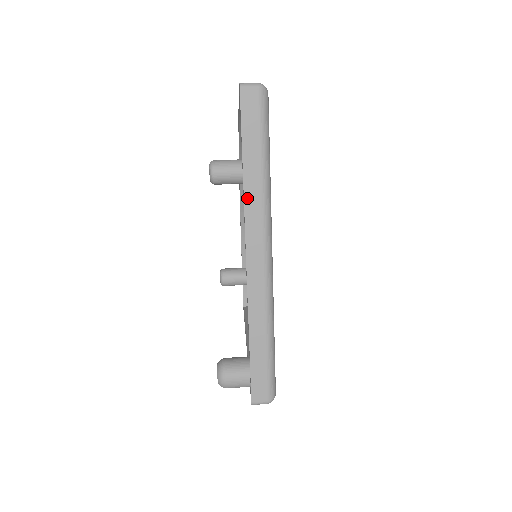
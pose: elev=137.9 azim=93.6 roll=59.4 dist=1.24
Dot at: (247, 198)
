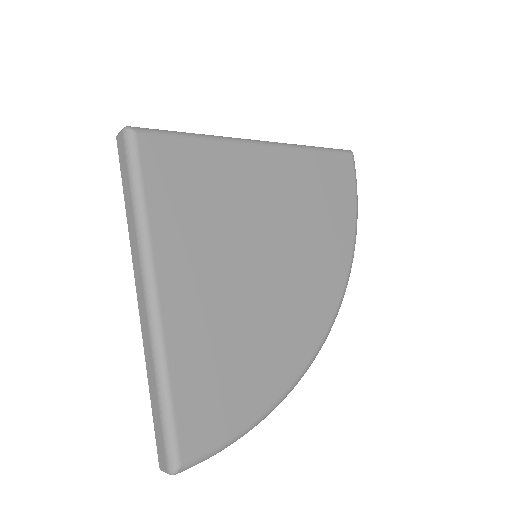
Dot at: occluded
